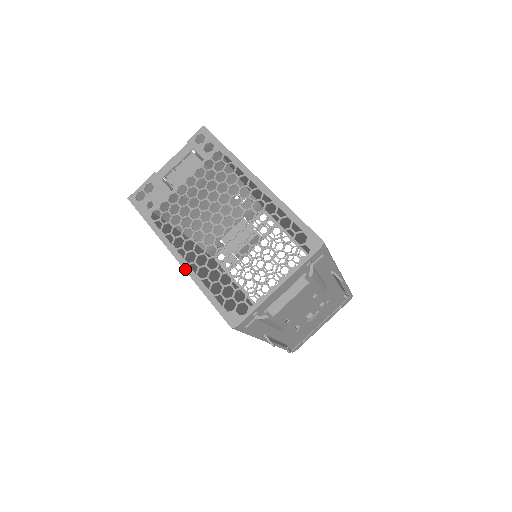
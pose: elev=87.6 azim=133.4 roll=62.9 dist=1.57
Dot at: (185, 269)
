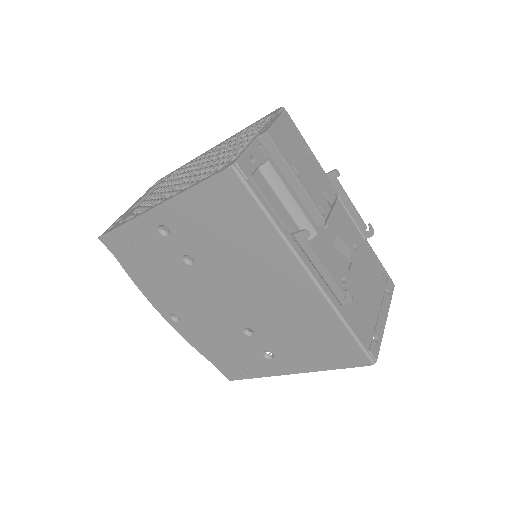
Dot at: (167, 200)
